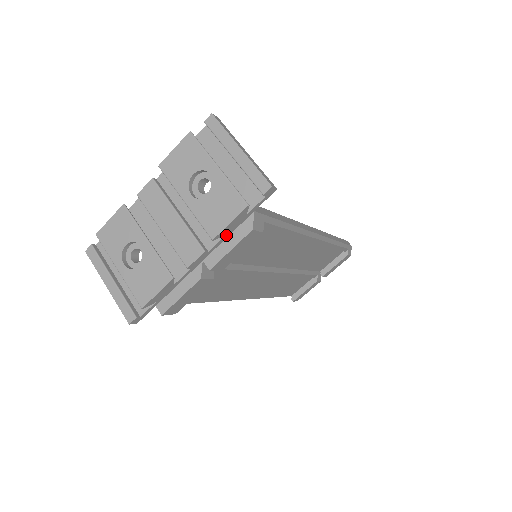
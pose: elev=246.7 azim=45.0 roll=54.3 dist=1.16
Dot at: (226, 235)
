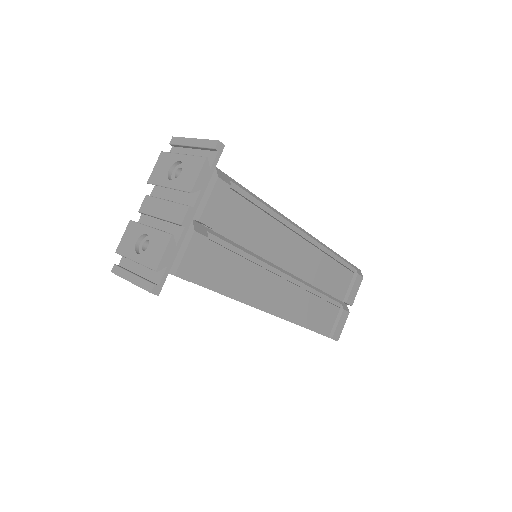
Dot at: (202, 191)
